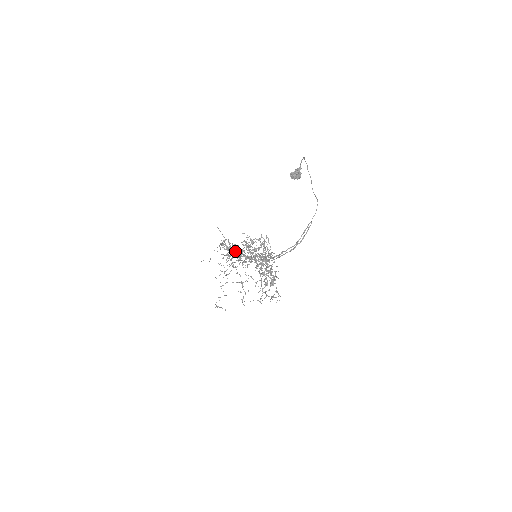
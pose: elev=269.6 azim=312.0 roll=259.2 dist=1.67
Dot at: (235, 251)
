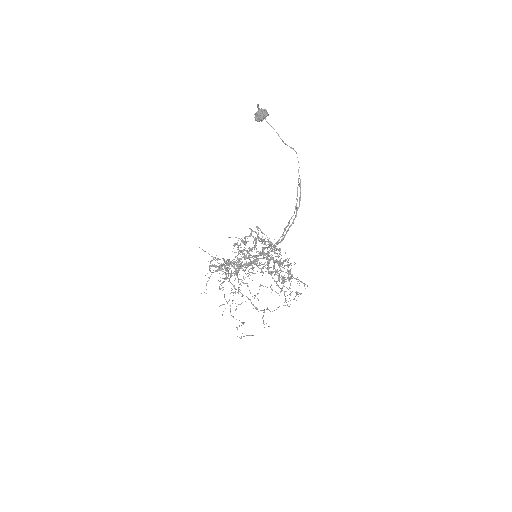
Dot at: (230, 264)
